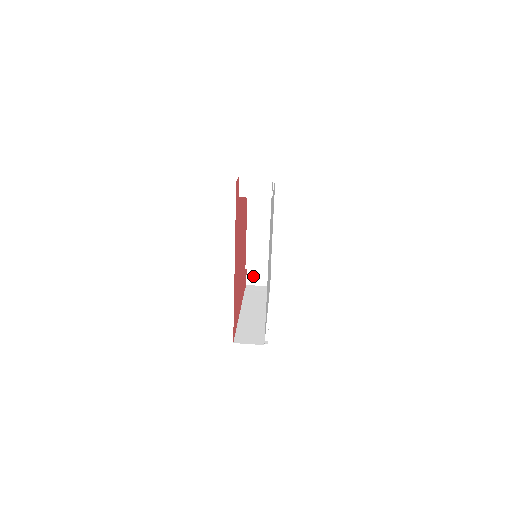
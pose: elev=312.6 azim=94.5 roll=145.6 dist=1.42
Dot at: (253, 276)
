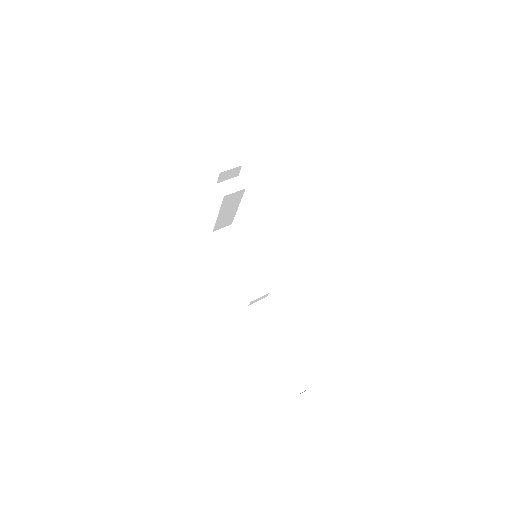
Dot at: (259, 315)
